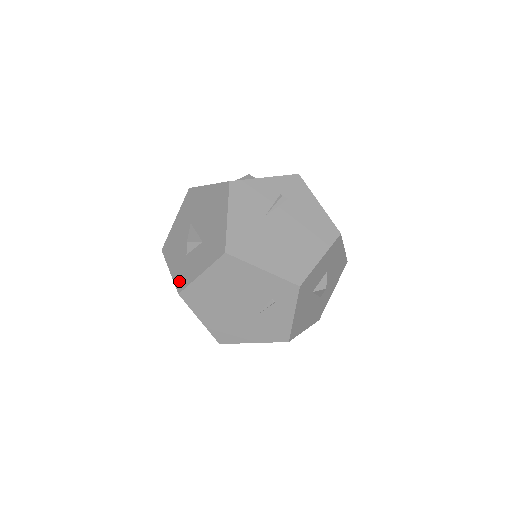
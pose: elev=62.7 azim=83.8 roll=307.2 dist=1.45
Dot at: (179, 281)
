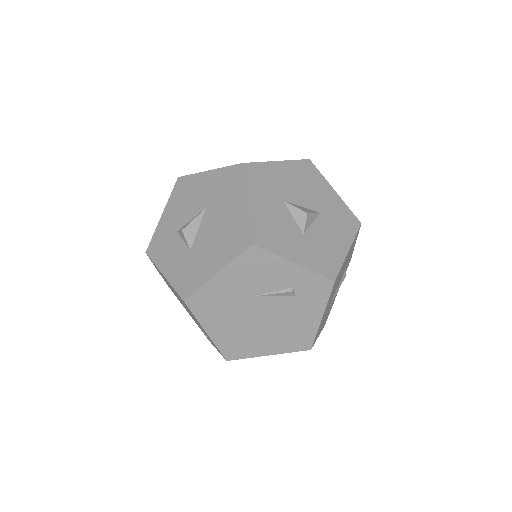
Dot at: (155, 243)
